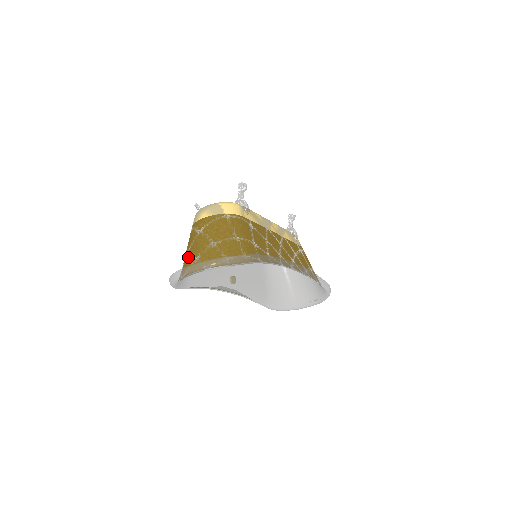
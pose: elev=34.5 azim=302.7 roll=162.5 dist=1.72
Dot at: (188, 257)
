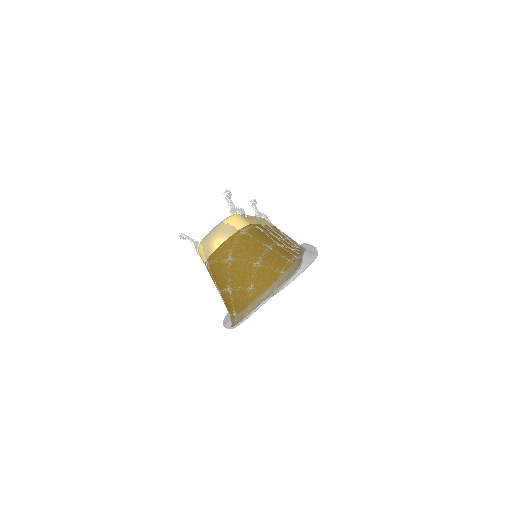
Dot at: (236, 291)
